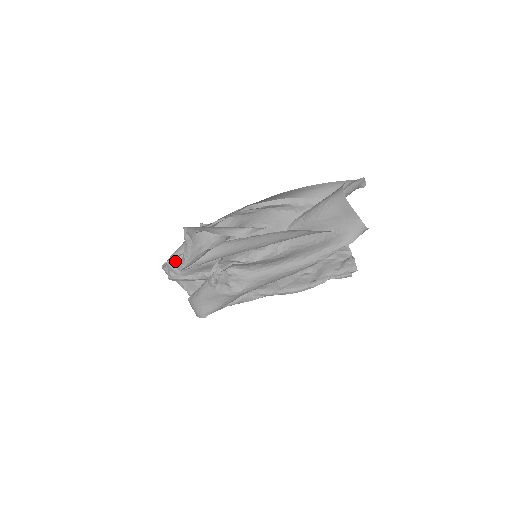
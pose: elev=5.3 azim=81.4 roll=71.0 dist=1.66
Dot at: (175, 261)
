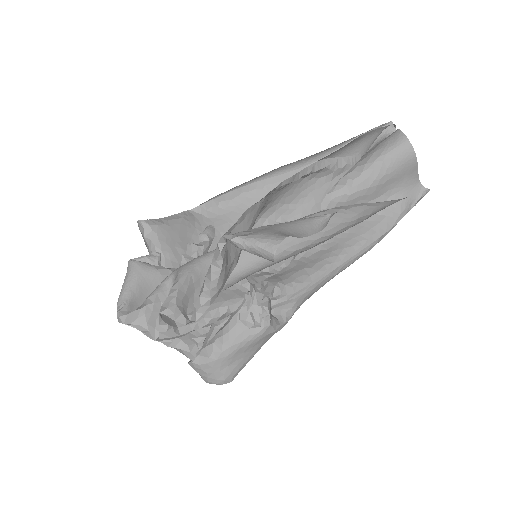
Dot at: (175, 304)
